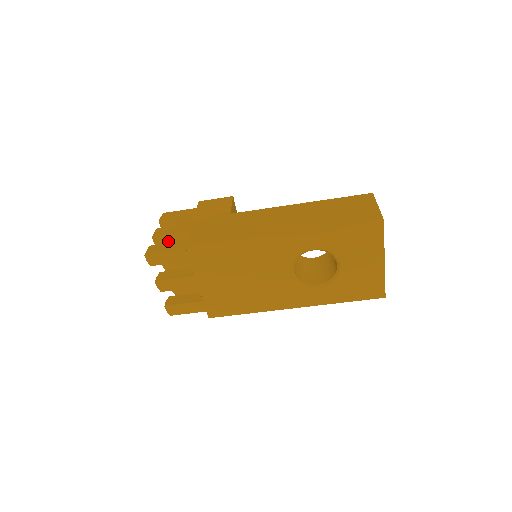
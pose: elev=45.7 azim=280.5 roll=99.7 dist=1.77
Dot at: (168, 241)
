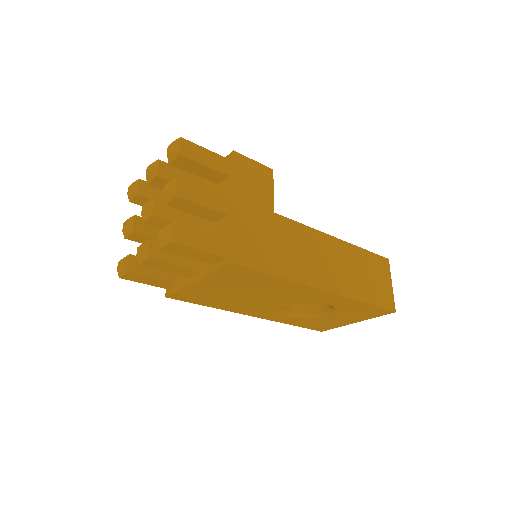
Dot at: (186, 207)
